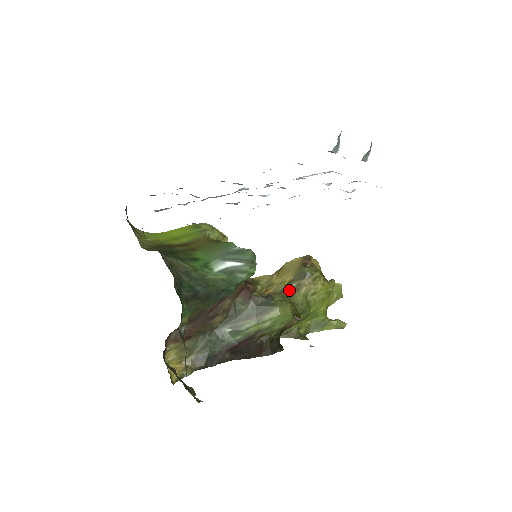
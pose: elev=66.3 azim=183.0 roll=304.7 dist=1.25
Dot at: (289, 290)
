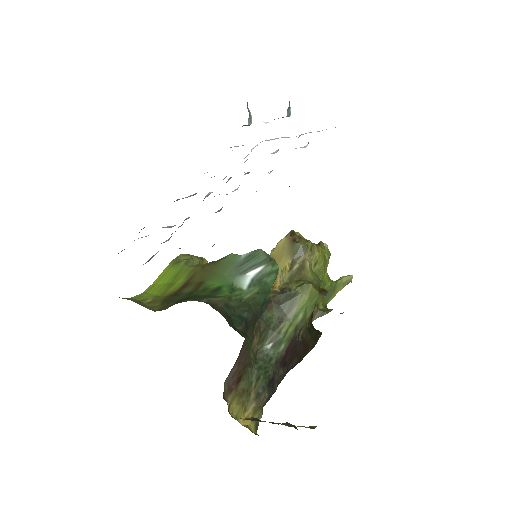
Dot at: (296, 273)
